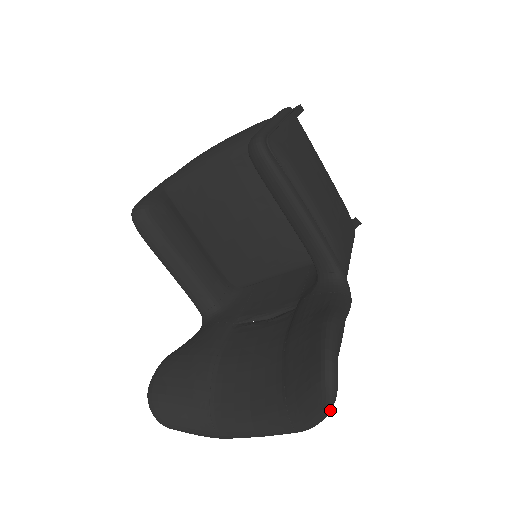
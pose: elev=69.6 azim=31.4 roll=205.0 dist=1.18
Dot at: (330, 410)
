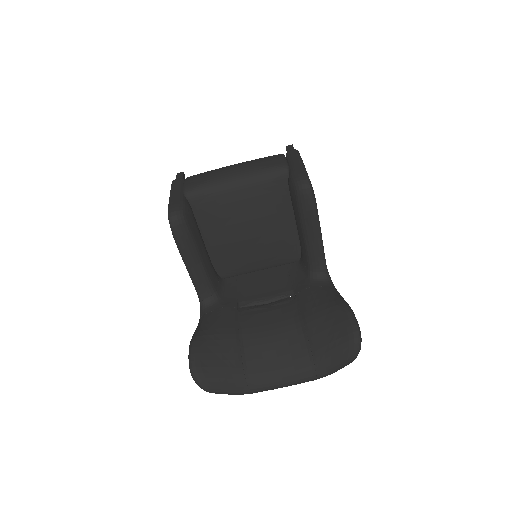
Dot at: occluded
